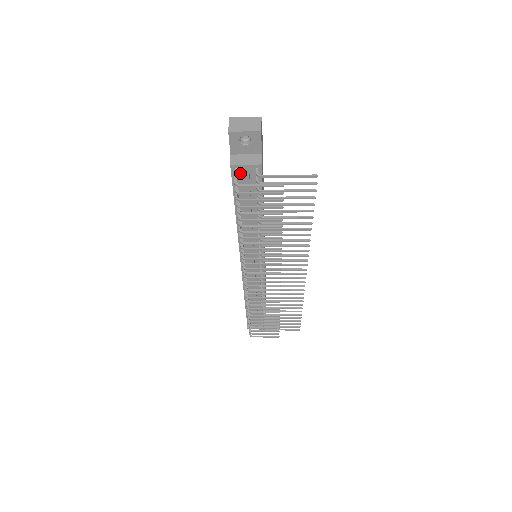
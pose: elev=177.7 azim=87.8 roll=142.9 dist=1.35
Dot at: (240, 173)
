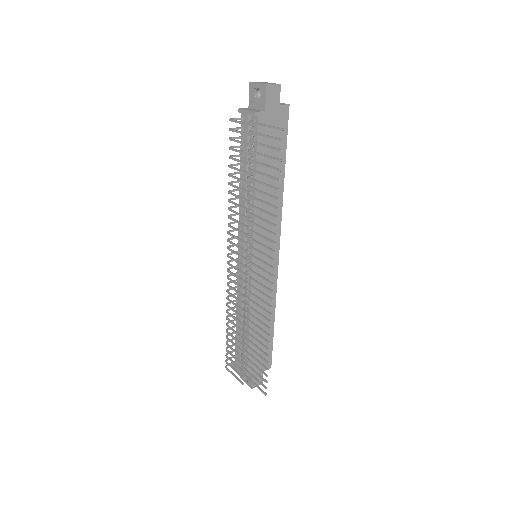
Dot at: occluded
